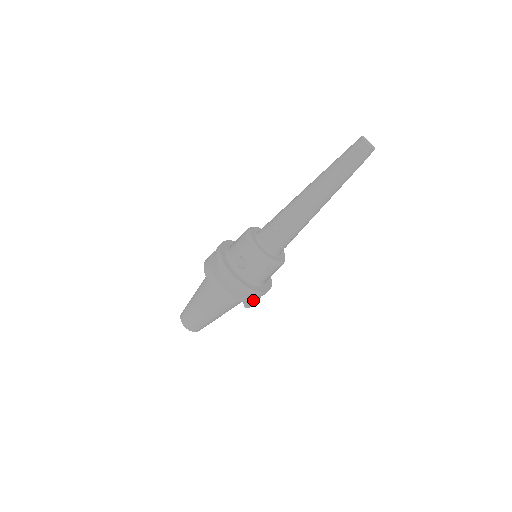
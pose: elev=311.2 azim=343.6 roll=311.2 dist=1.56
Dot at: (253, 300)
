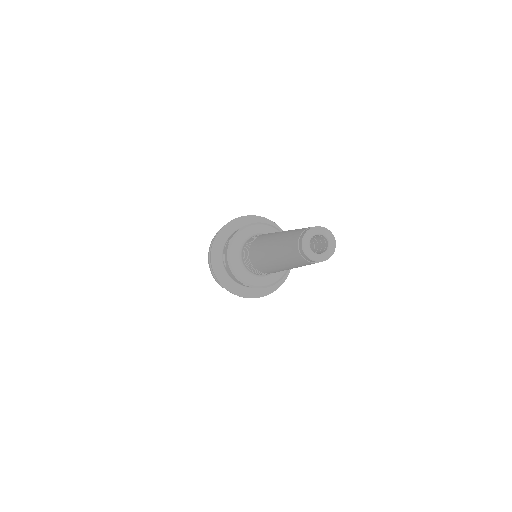
Dot at: occluded
